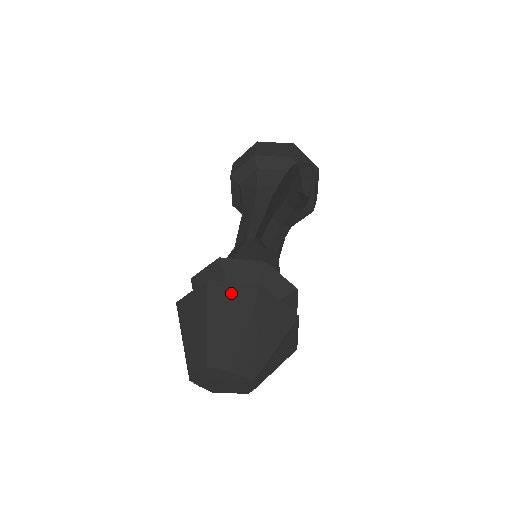
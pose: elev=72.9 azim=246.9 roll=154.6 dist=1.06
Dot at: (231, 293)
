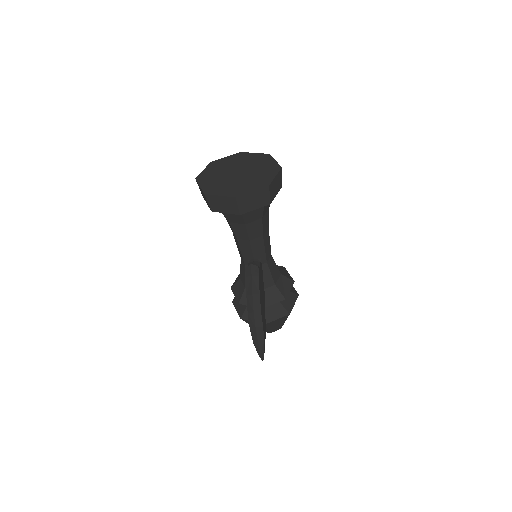
Dot at: occluded
